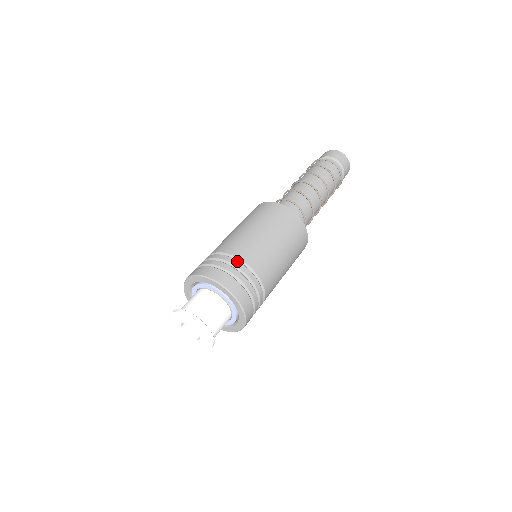
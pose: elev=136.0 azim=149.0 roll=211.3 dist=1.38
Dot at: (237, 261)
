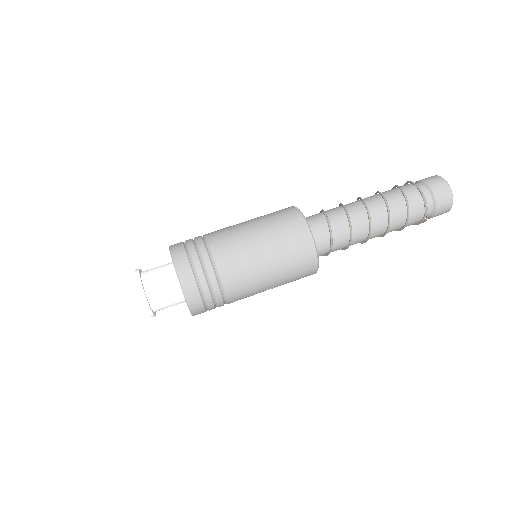
Dot at: (205, 248)
